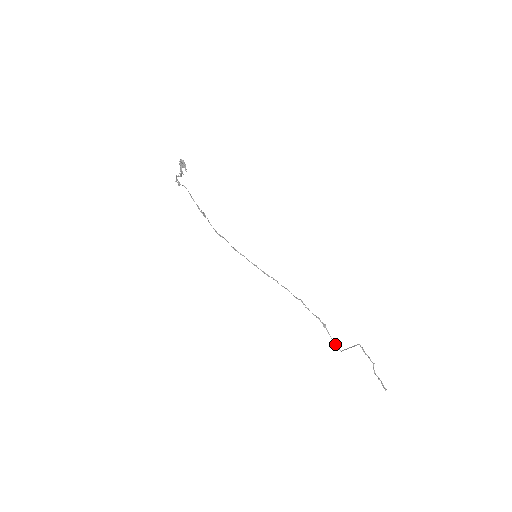
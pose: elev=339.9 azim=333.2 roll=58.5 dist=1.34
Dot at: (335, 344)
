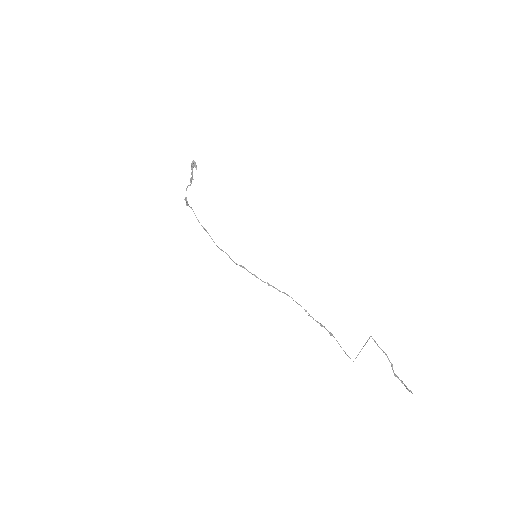
Dot at: (345, 353)
